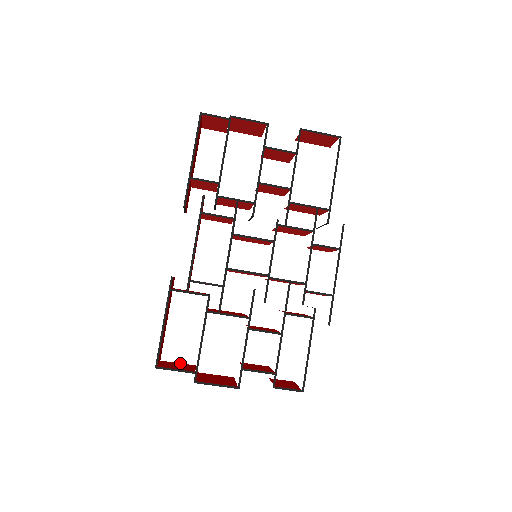
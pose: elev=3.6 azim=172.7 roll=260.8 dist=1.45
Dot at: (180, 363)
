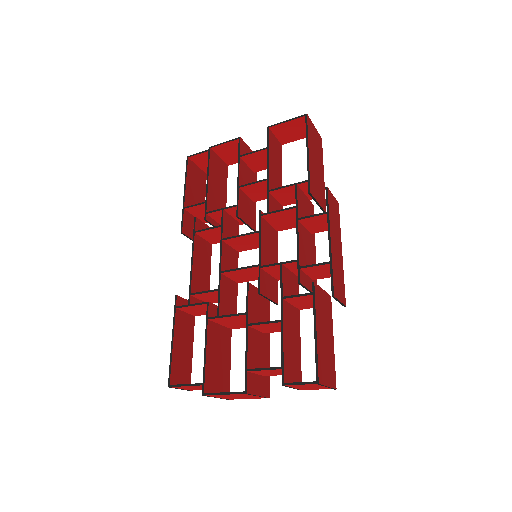
Dot at: occluded
